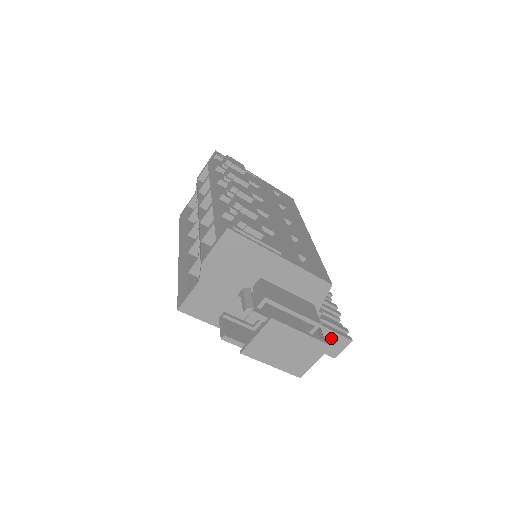
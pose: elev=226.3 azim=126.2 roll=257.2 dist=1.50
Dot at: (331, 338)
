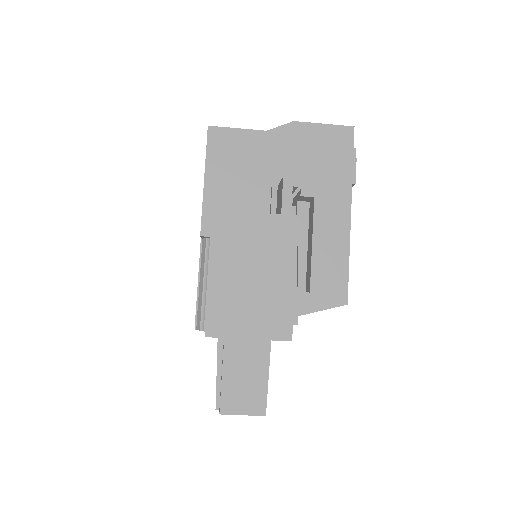
Dot at: (255, 377)
